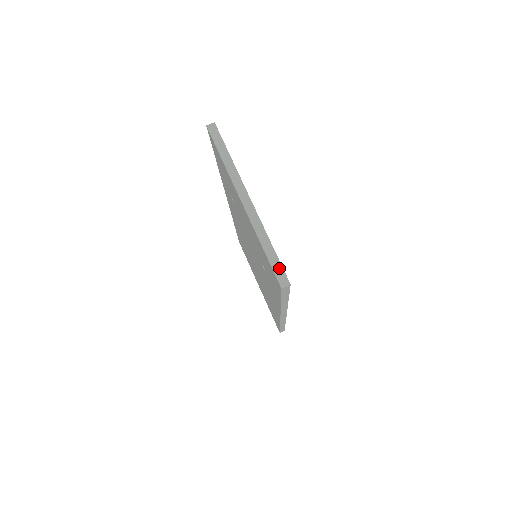
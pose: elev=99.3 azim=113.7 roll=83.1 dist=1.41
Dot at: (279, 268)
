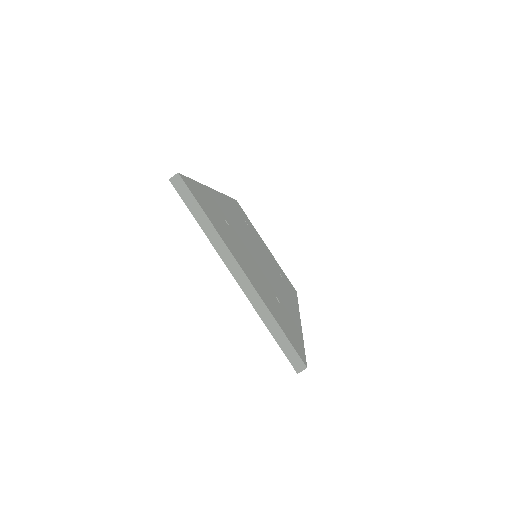
Dot at: (291, 351)
